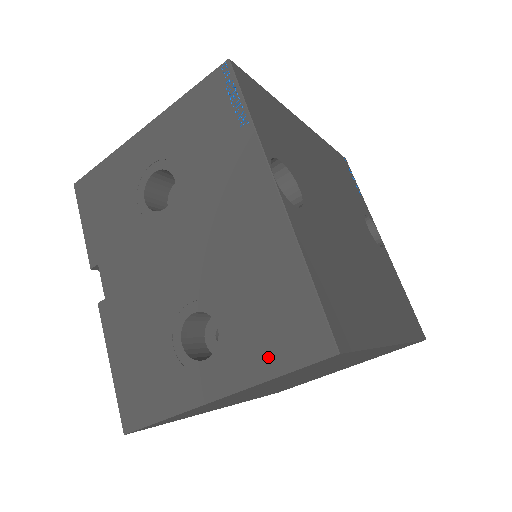
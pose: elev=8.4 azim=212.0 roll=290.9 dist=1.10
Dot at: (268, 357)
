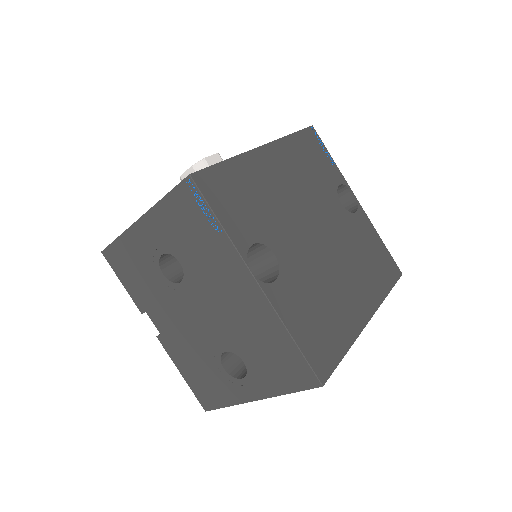
Dot at: (280, 383)
